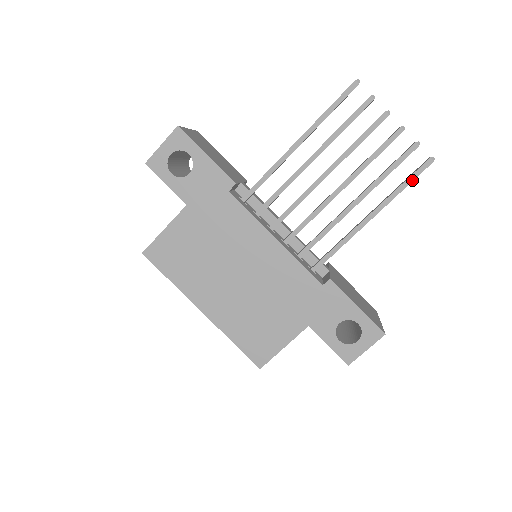
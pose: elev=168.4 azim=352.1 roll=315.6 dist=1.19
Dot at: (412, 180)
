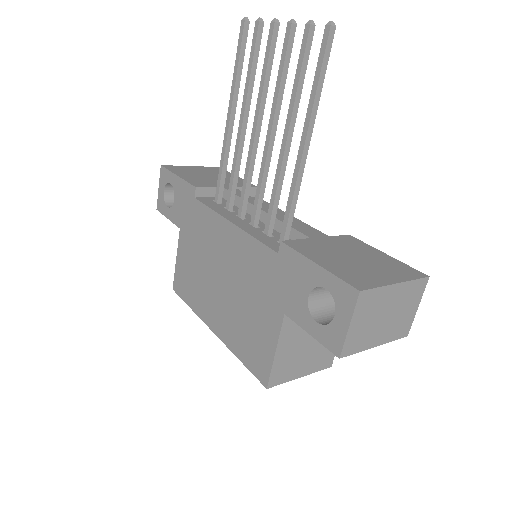
Dot at: (320, 67)
